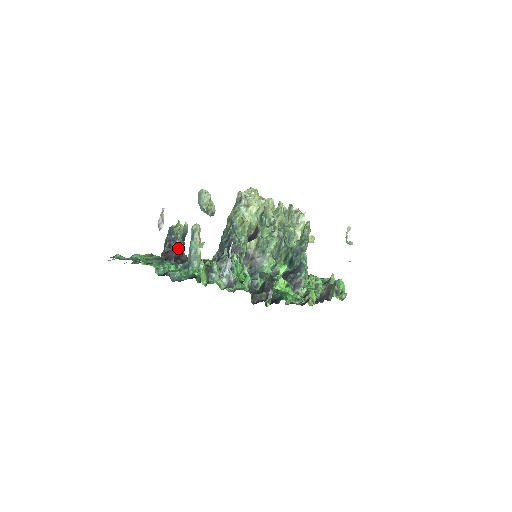
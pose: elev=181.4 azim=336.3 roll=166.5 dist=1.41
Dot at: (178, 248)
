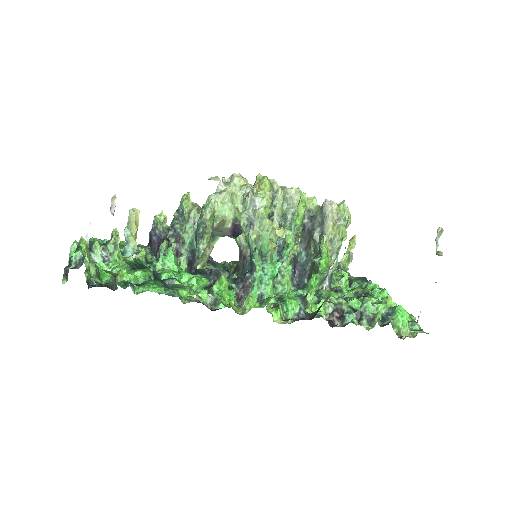
Dot at: (158, 238)
